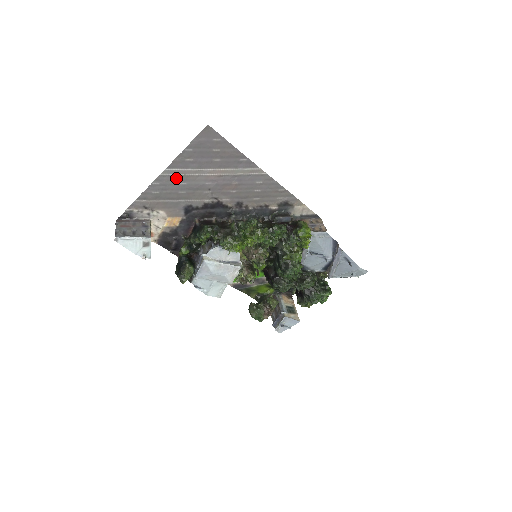
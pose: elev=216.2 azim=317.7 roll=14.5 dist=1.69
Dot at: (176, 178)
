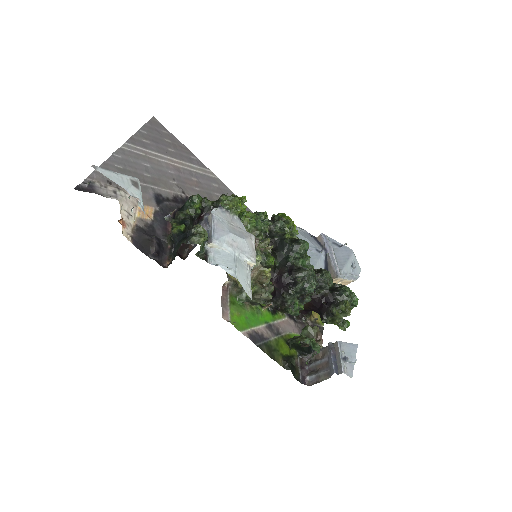
Dot at: (137, 156)
